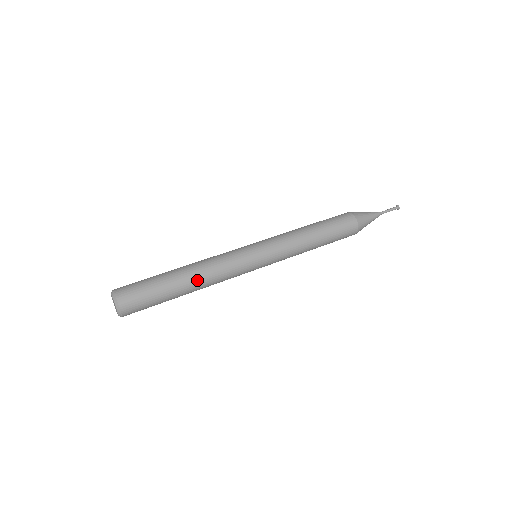
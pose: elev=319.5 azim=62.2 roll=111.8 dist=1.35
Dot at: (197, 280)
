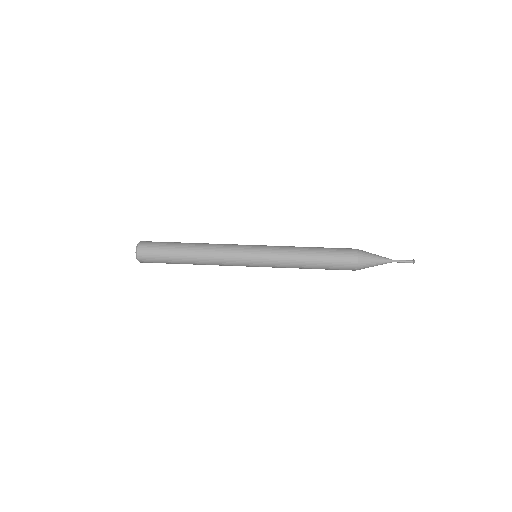
Dot at: (198, 248)
